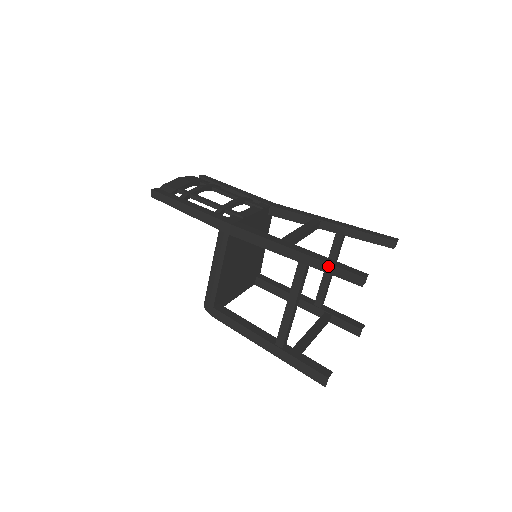
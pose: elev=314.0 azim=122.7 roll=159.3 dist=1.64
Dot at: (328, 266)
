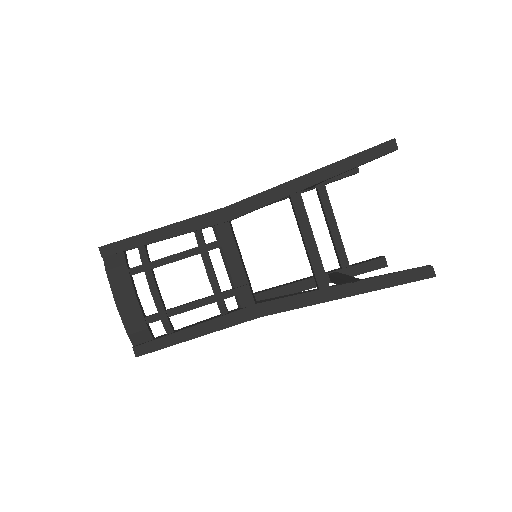
Dot at: (392, 286)
